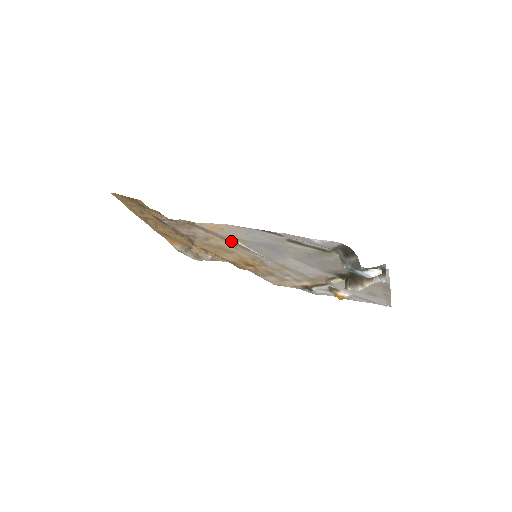
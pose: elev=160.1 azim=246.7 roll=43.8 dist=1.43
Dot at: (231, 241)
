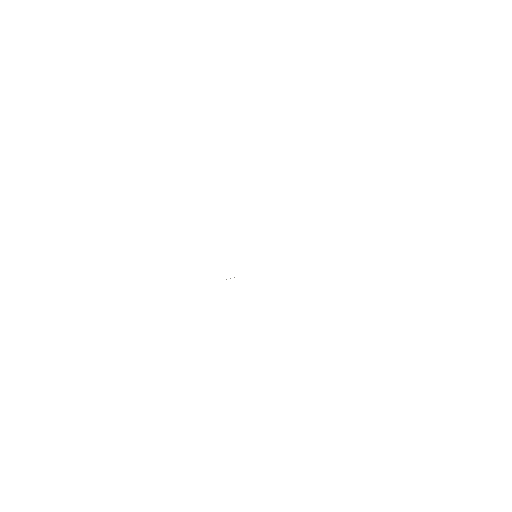
Dot at: occluded
